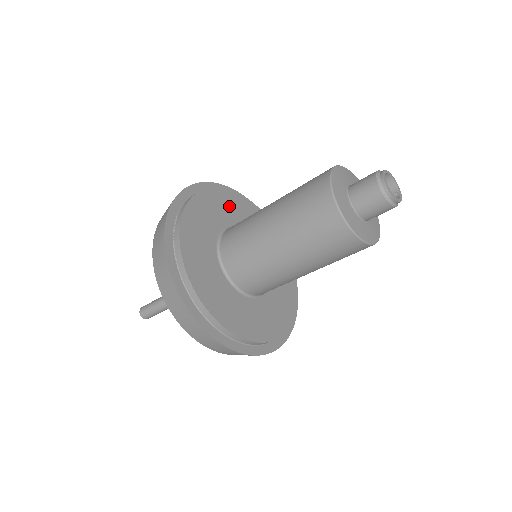
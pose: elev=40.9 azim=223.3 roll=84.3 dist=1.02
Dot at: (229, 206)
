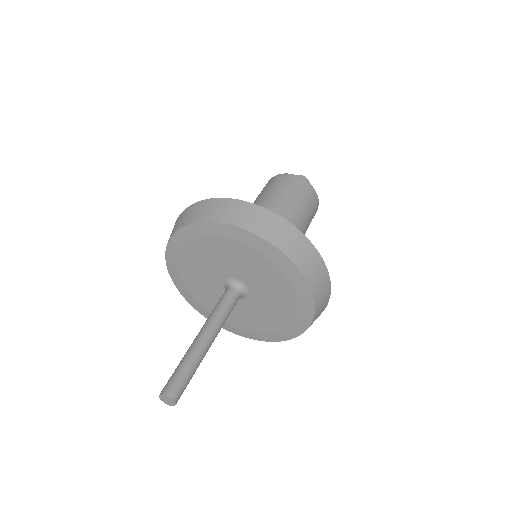
Dot at: occluded
